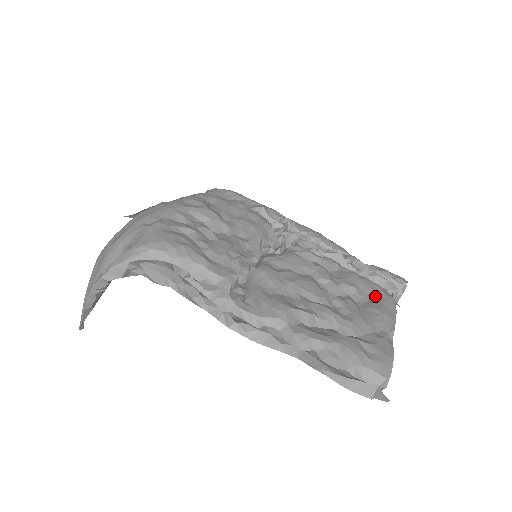
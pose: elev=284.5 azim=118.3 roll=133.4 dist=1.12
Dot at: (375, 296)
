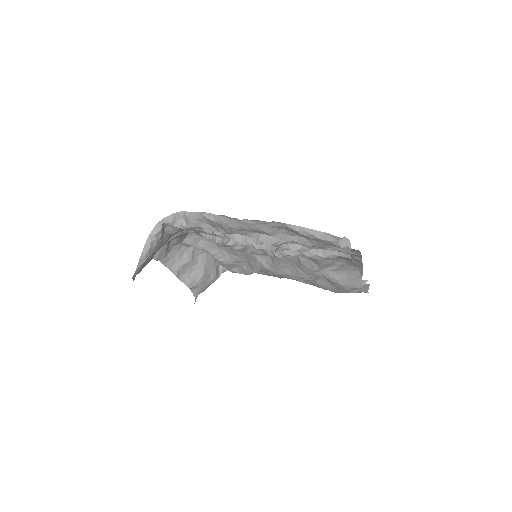
Dot at: occluded
